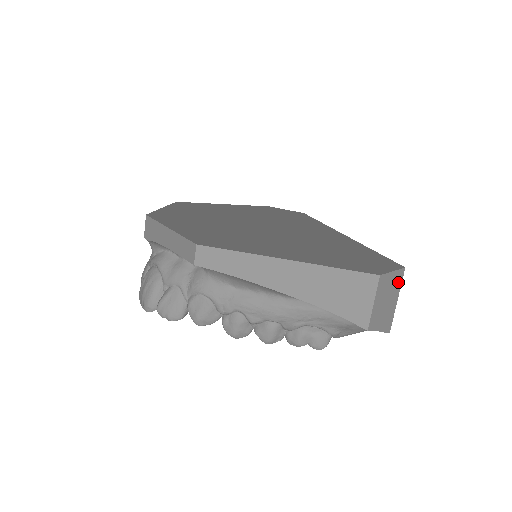
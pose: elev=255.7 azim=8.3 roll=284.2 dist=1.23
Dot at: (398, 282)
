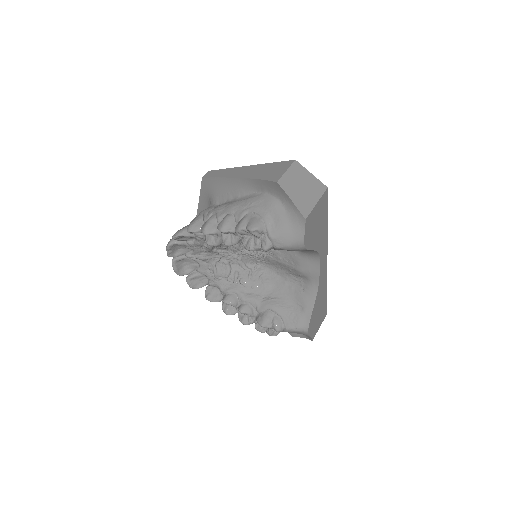
Dot at: (318, 189)
